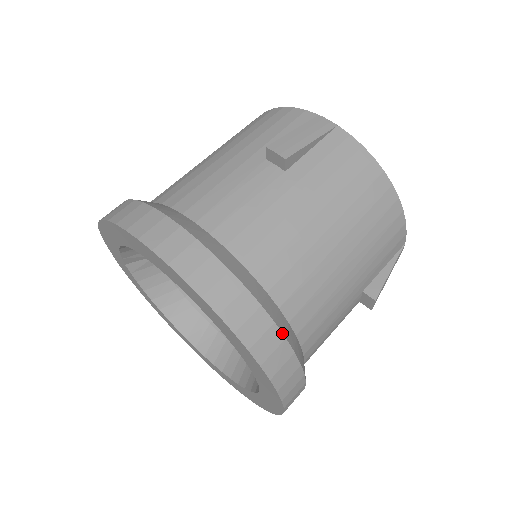
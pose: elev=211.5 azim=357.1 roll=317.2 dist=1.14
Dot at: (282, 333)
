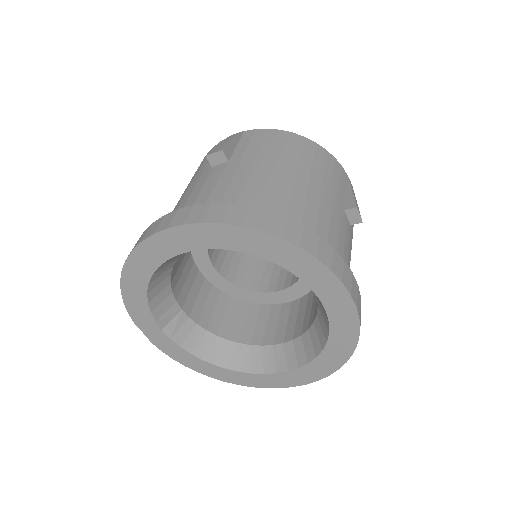
Dot at: (298, 223)
